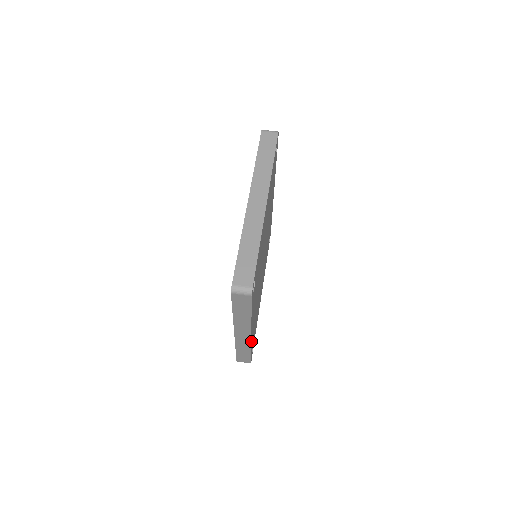
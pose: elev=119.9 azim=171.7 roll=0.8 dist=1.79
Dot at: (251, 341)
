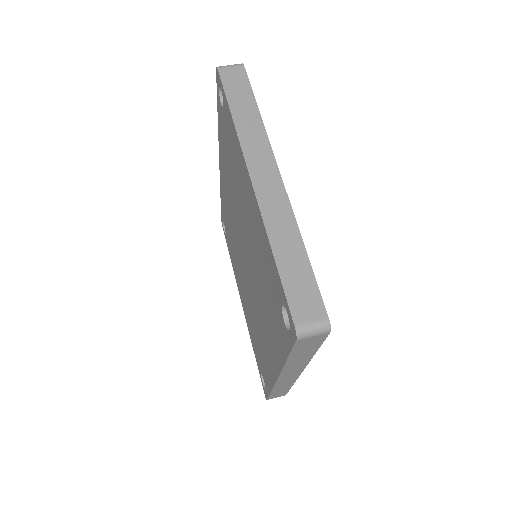
Dot at: occluded
